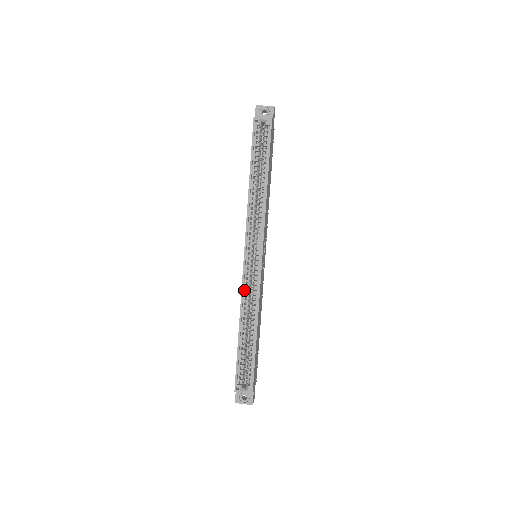
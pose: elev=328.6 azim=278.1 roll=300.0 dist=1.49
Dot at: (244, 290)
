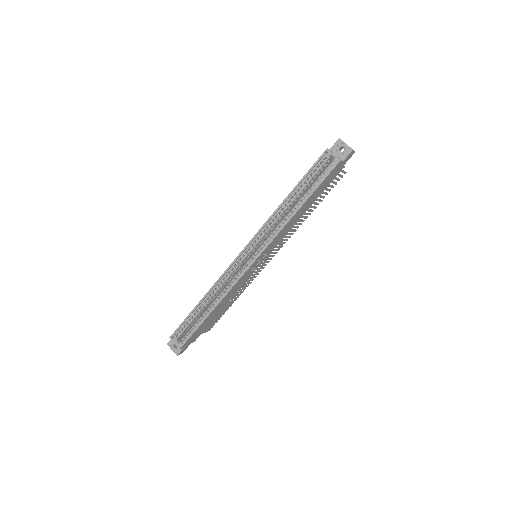
Dot at: (225, 275)
